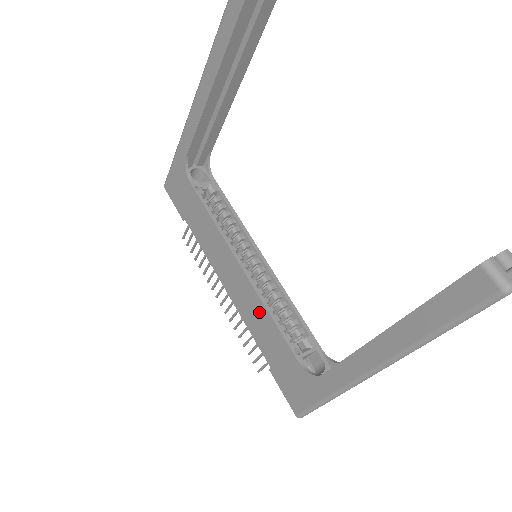
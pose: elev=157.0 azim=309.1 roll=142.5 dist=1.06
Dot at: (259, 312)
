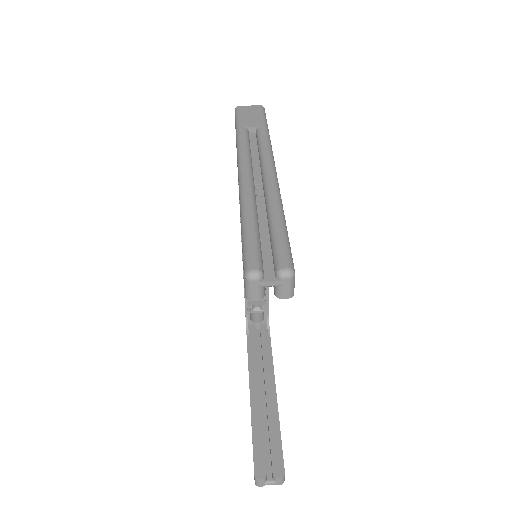
Dot at: occluded
